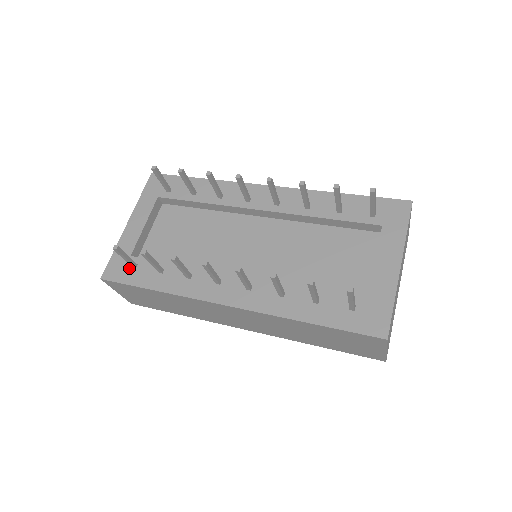
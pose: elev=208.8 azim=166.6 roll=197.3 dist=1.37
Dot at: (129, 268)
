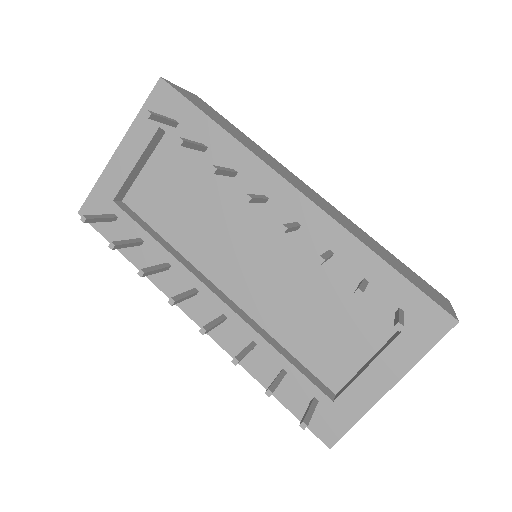
Dot at: occluded
